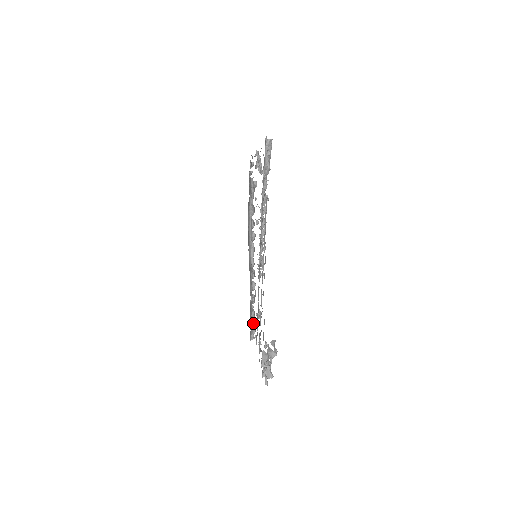
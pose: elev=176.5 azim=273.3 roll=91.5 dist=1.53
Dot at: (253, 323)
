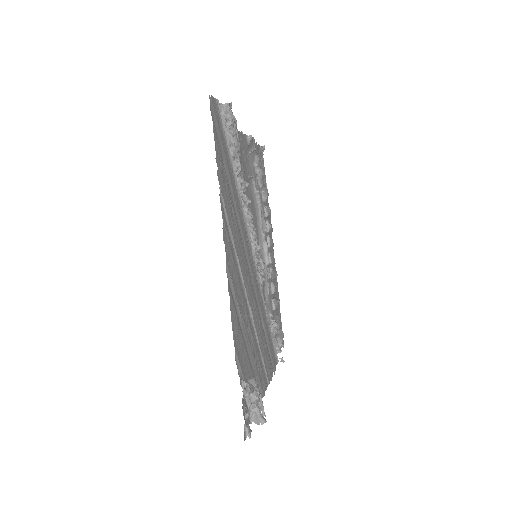
Dot at: (279, 332)
